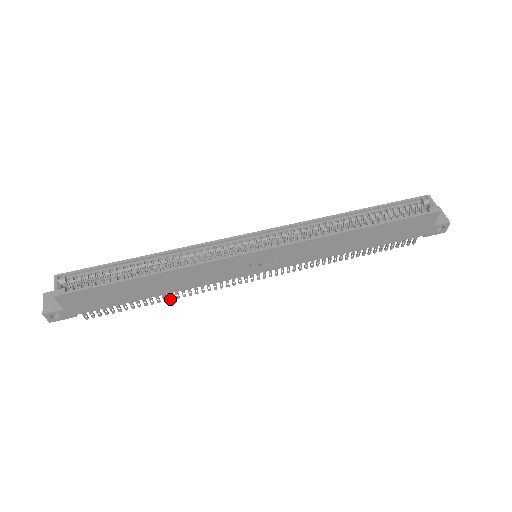
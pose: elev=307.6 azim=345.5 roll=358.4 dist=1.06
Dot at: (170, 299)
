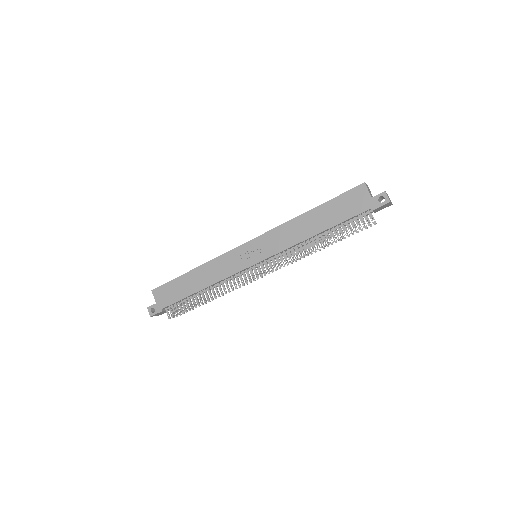
Dot at: (211, 299)
